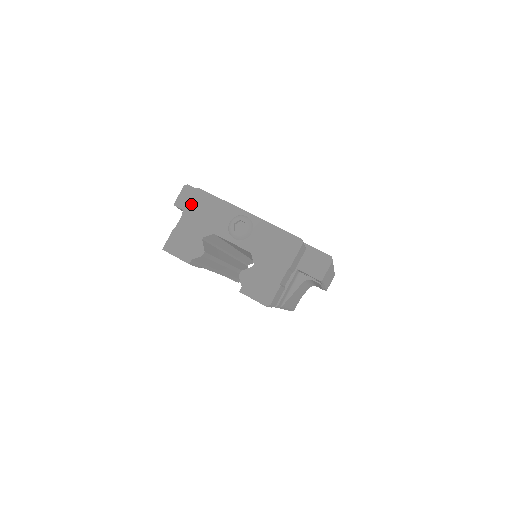
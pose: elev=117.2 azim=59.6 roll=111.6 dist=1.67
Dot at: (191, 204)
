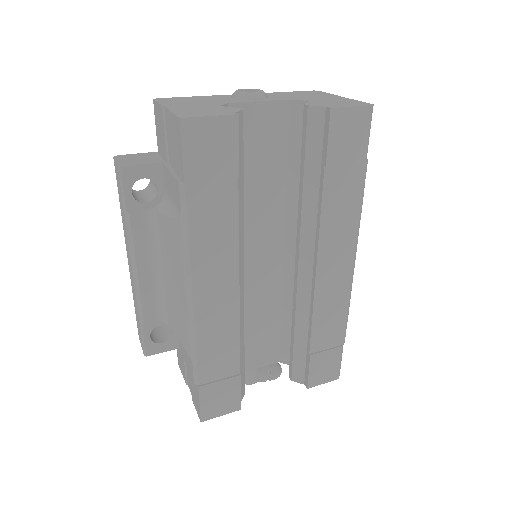
Dot at: (164, 102)
